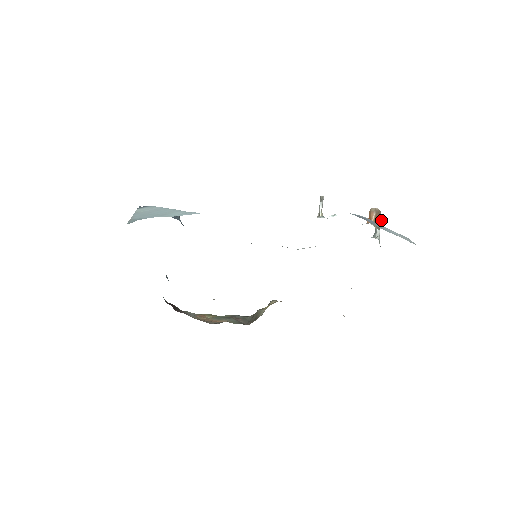
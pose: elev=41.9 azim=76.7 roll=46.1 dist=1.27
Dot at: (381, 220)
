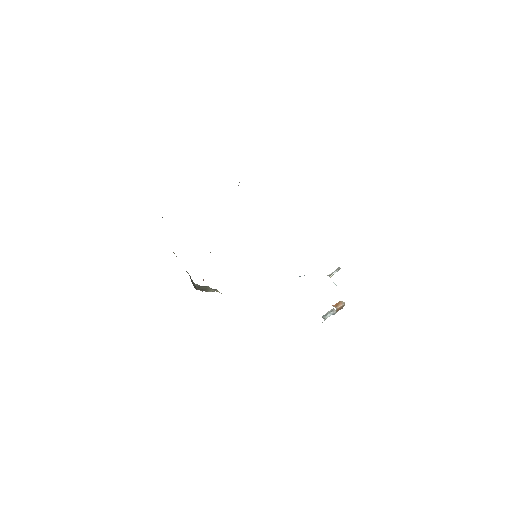
Dot at: (335, 312)
